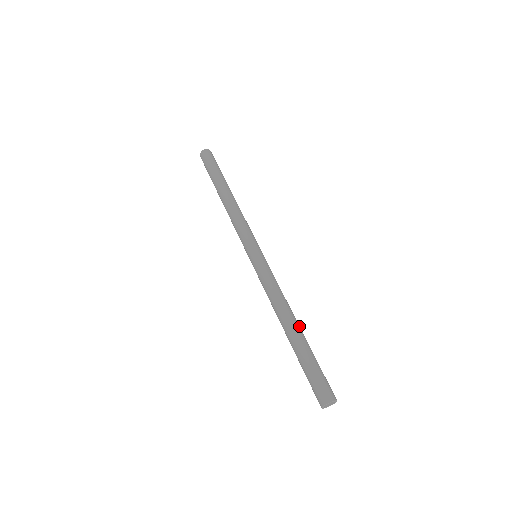
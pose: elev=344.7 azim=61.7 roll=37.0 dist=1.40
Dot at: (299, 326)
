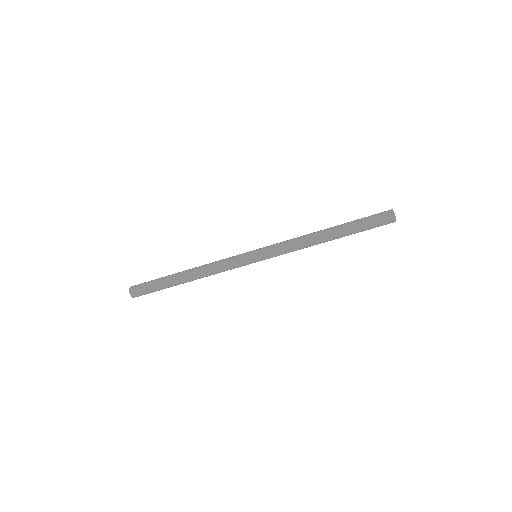
Dot at: occluded
